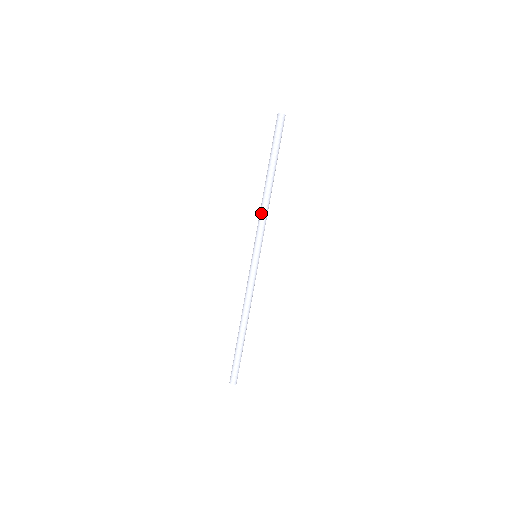
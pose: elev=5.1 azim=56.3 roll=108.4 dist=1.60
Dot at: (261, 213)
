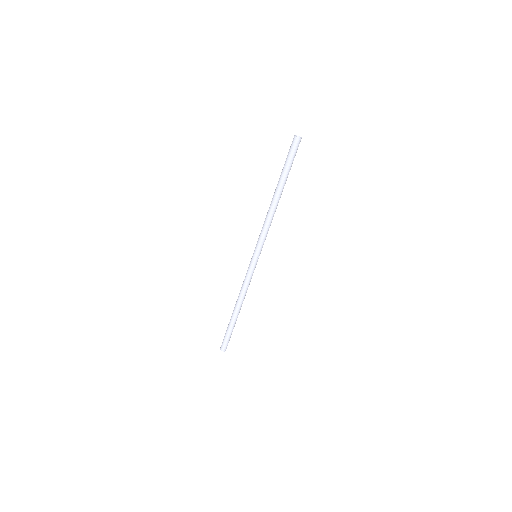
Dot at: (267, 223)
